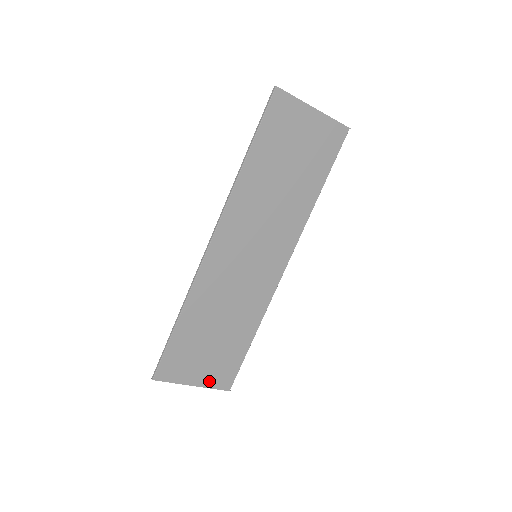
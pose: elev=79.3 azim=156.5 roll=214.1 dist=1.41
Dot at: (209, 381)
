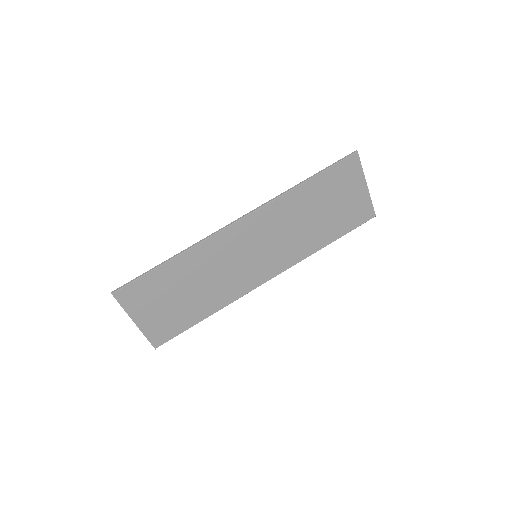
Dot at: (148, 328)
